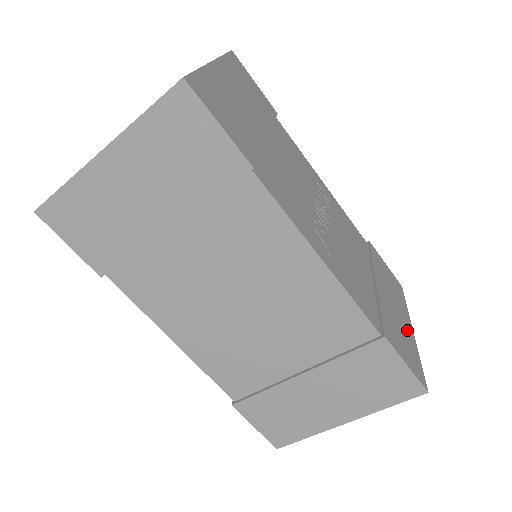
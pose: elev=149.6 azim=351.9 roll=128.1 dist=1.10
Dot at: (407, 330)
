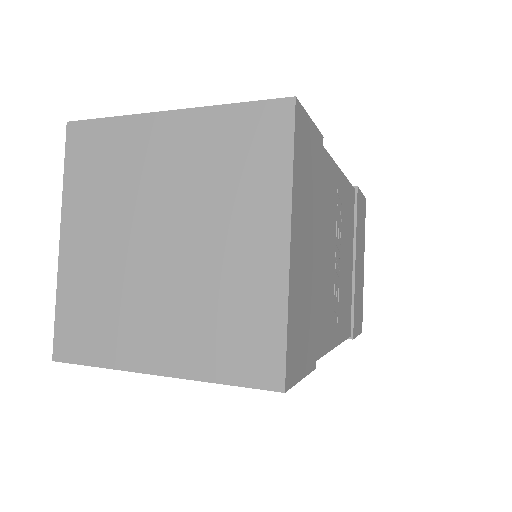
Dot at: (362, 278)
